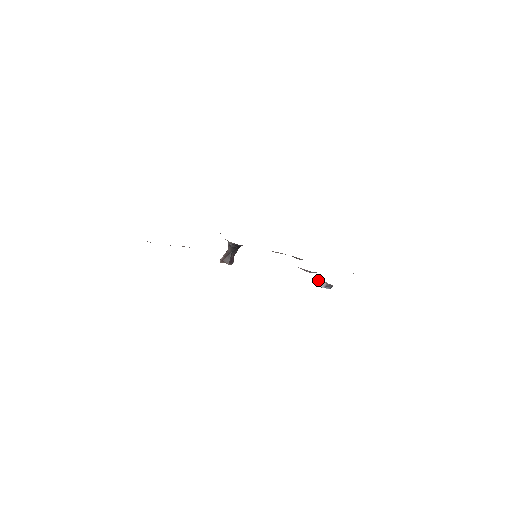
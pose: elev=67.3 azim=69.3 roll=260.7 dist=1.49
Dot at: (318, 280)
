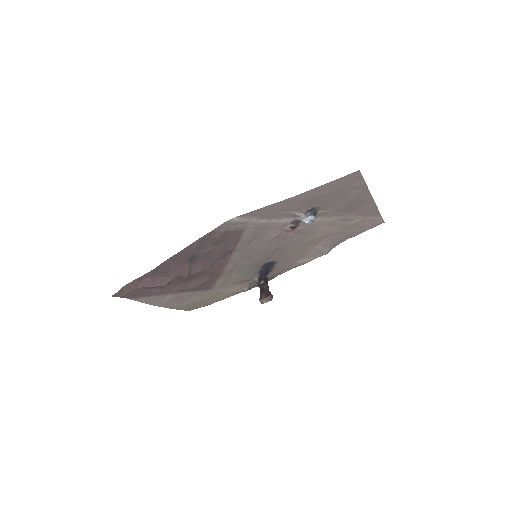
Dot at: occluded
